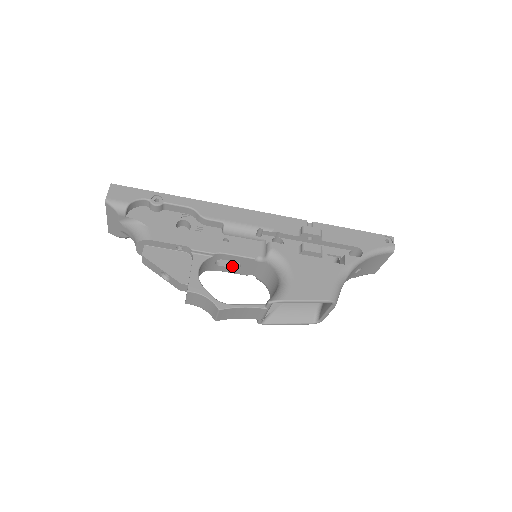
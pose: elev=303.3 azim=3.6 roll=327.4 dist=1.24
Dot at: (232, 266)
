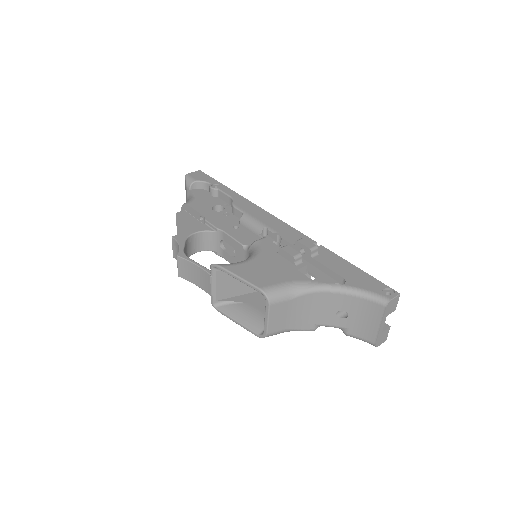
Dot at: (232, 255)
